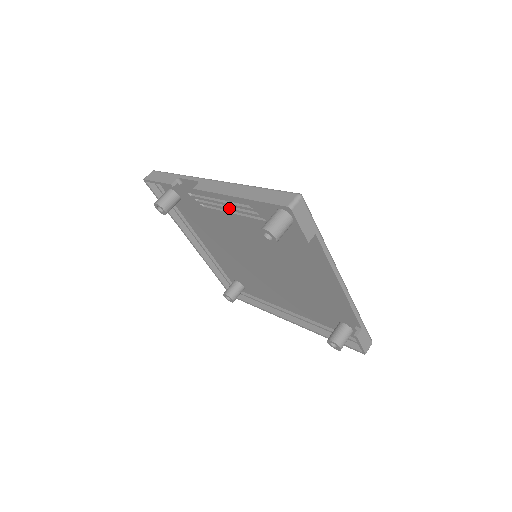
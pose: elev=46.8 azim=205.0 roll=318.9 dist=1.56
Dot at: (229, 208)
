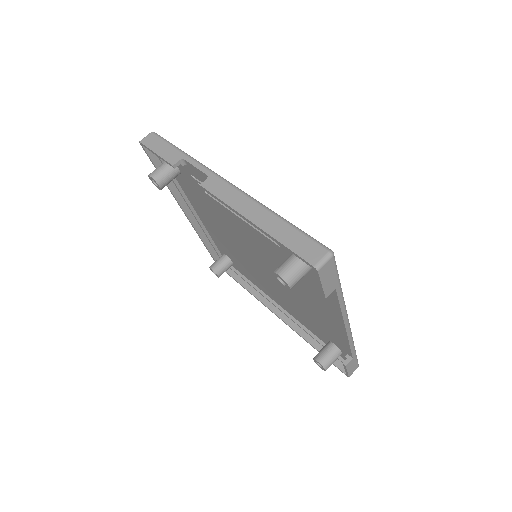
Dot at: occluded
